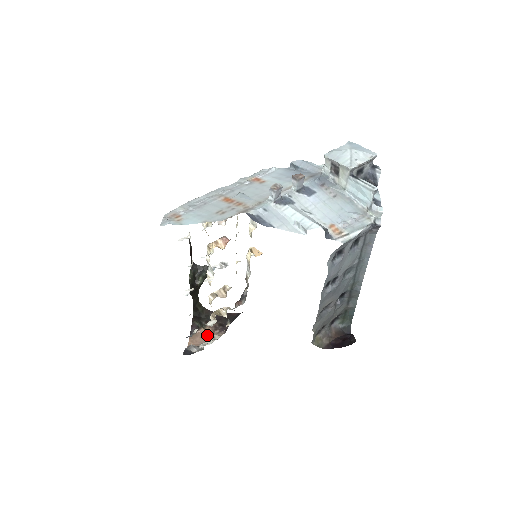
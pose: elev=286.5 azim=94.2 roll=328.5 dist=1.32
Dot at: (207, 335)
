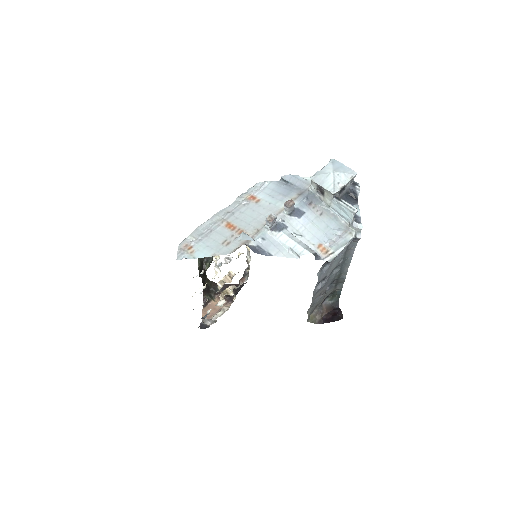
Dot at: (217, 306)
